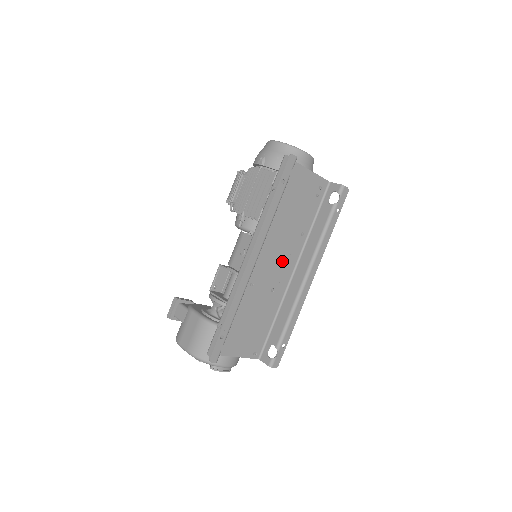
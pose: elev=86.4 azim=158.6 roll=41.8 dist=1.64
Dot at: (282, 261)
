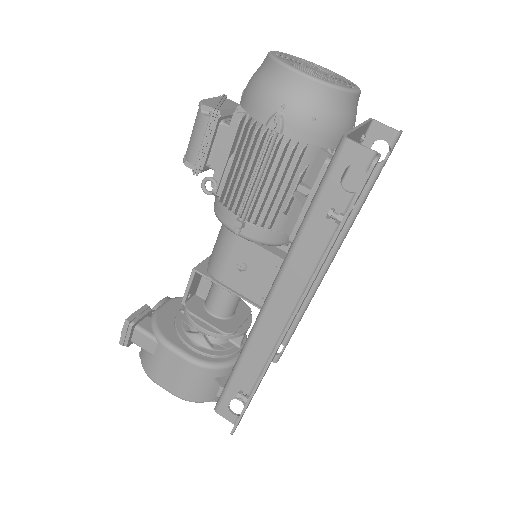
Dot at: occluded
